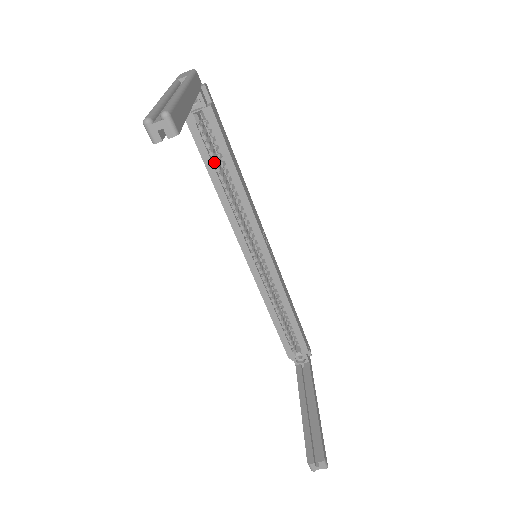
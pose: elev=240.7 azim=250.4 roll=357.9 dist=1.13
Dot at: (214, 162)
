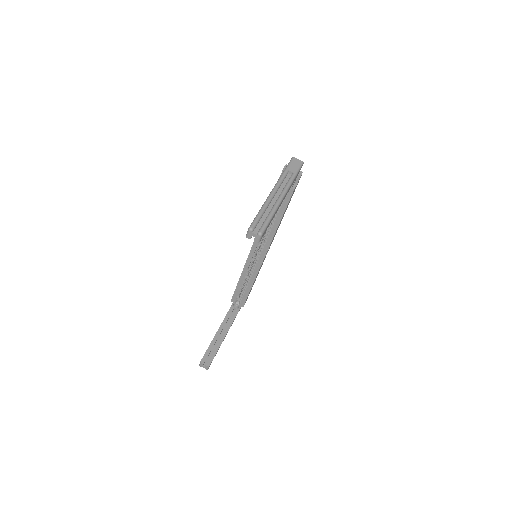
Dot at: occluded
